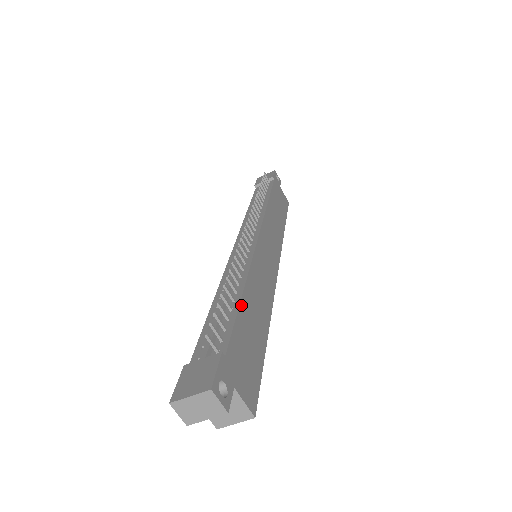
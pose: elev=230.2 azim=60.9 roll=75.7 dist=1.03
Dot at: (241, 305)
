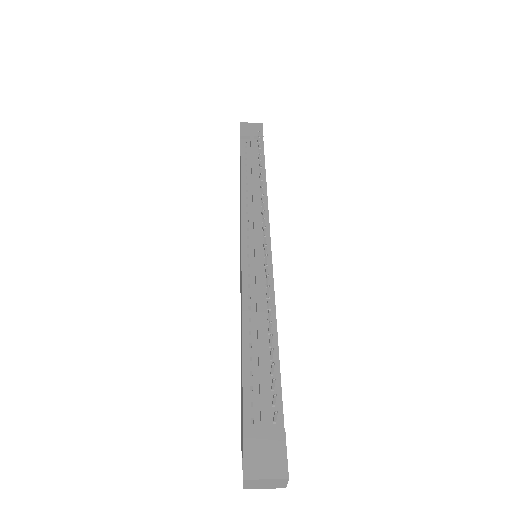
Dot at: occluded
